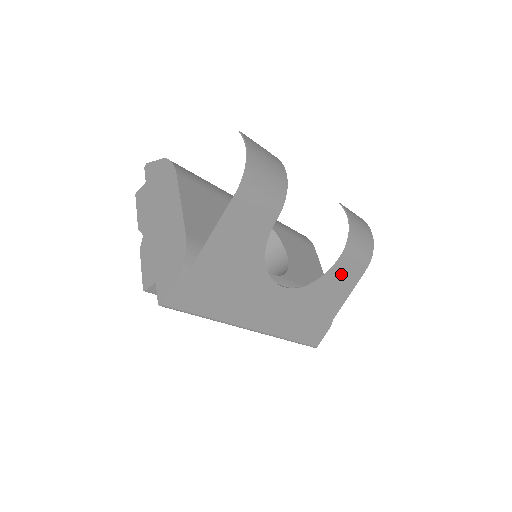
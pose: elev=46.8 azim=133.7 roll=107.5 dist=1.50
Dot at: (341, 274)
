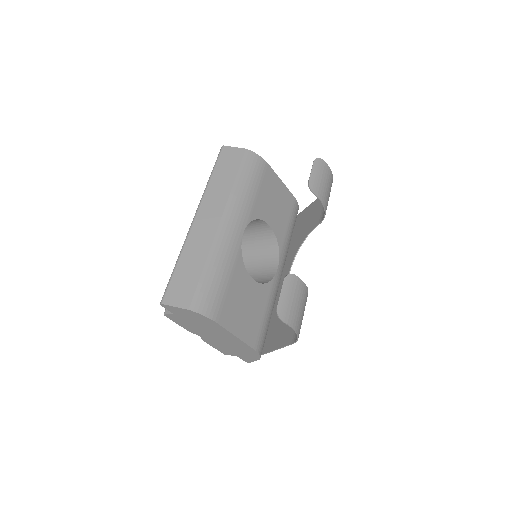
Dot at: (315, 218)
